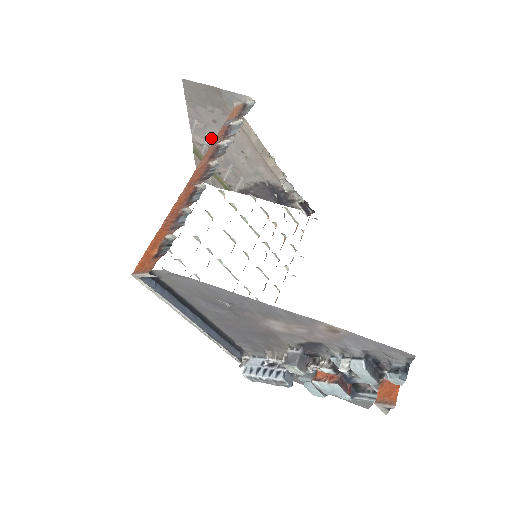
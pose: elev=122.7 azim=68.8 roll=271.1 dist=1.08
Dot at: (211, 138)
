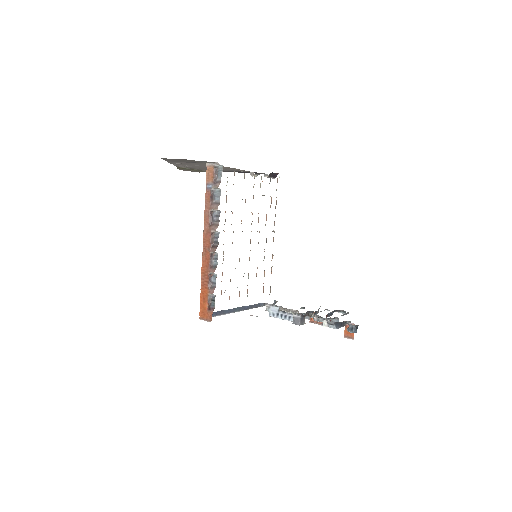
Dot at: occluded
